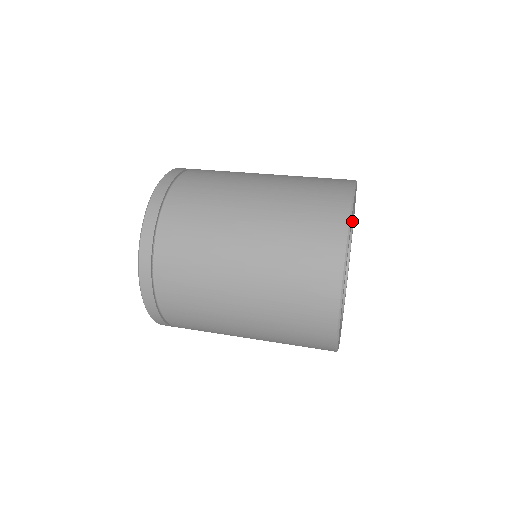
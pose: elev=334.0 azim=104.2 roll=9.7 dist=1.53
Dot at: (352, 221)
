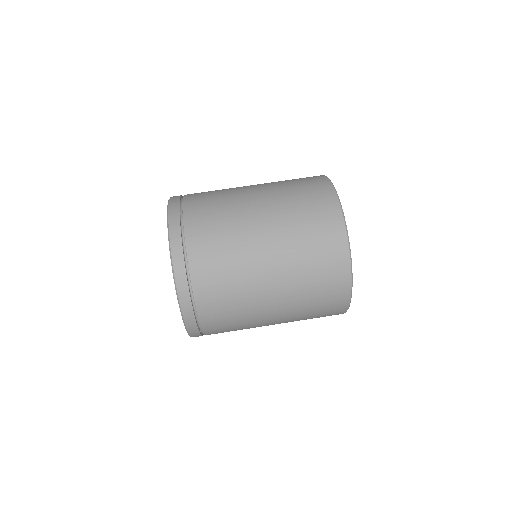
Dot at: occluded
